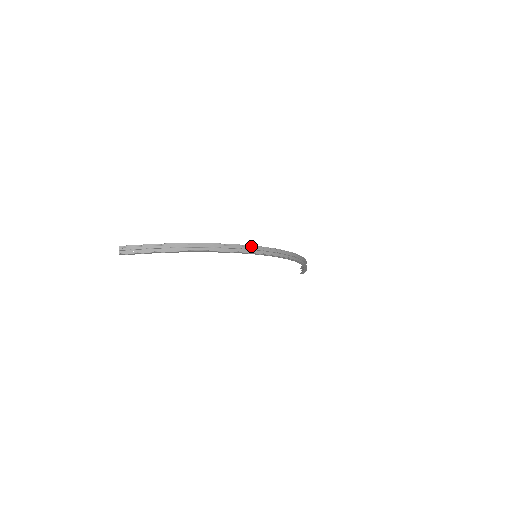
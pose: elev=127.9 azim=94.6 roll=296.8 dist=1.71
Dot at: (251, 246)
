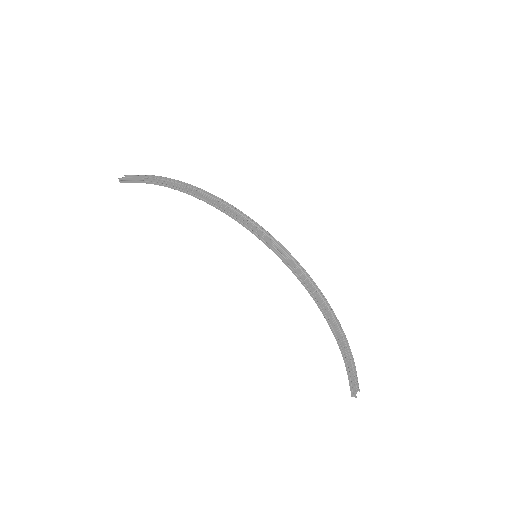
Dot at: (242, 214)
